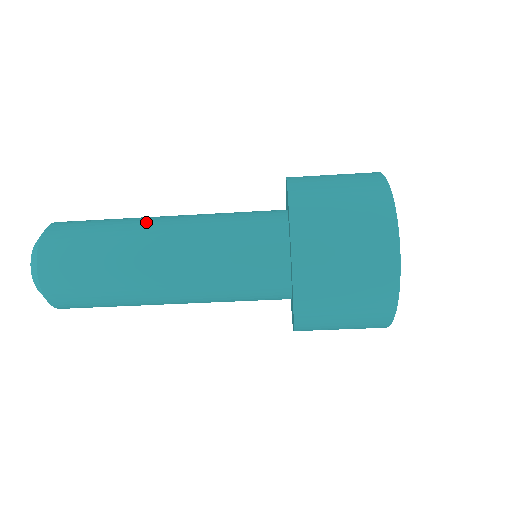
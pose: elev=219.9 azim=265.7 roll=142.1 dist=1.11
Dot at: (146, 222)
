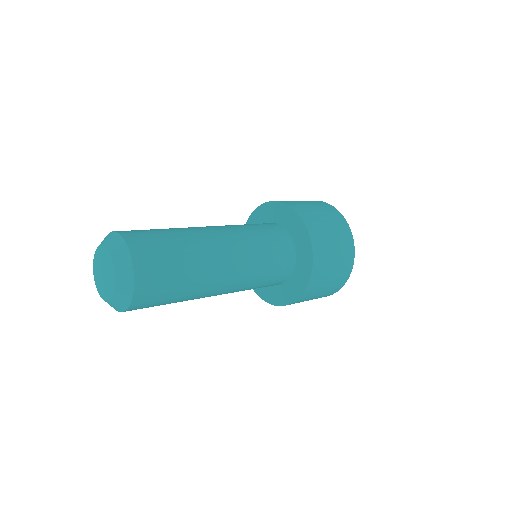
Dot at: (197, 229)
